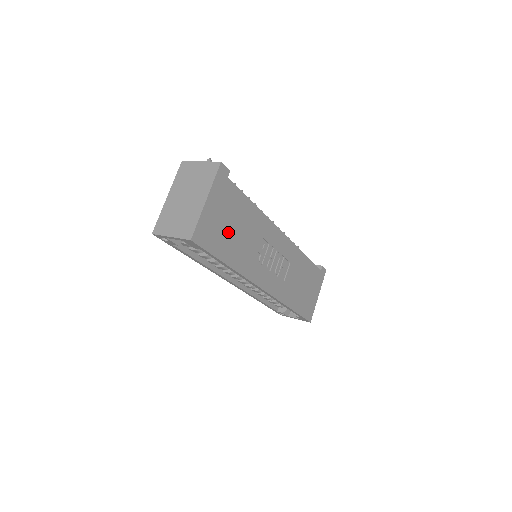
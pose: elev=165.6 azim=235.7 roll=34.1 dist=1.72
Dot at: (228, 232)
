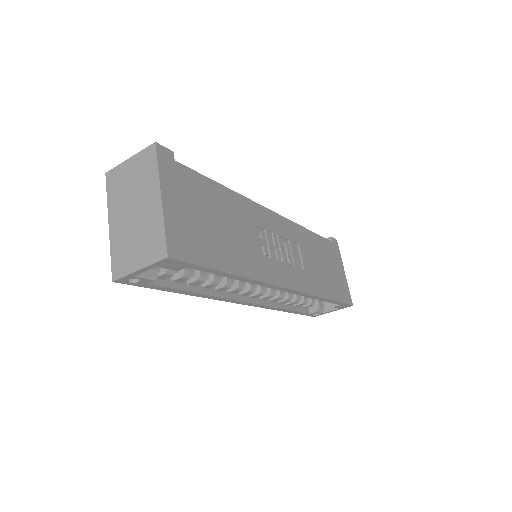
Dot at: (211, 231)
